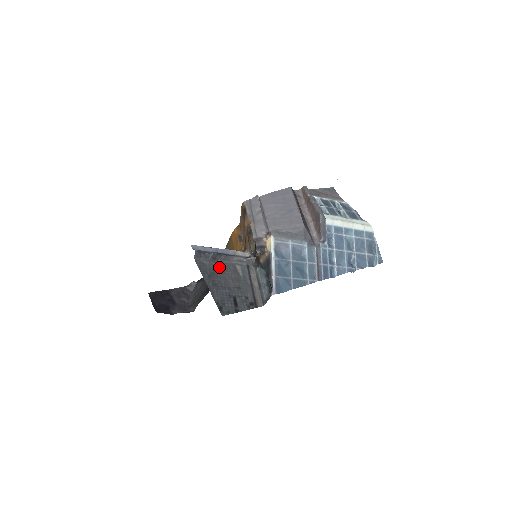
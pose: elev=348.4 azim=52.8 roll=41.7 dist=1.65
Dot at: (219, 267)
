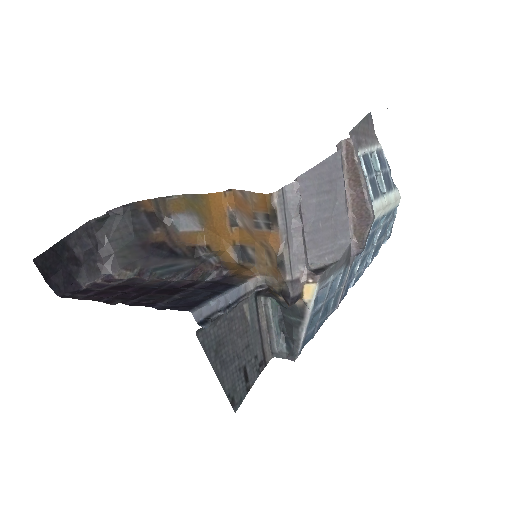
Dot at: (225, 325)
